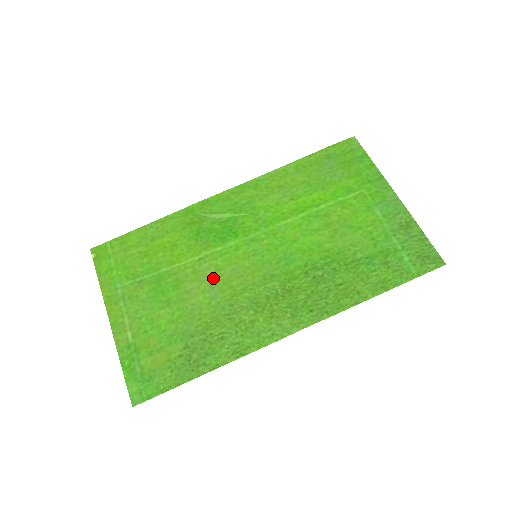
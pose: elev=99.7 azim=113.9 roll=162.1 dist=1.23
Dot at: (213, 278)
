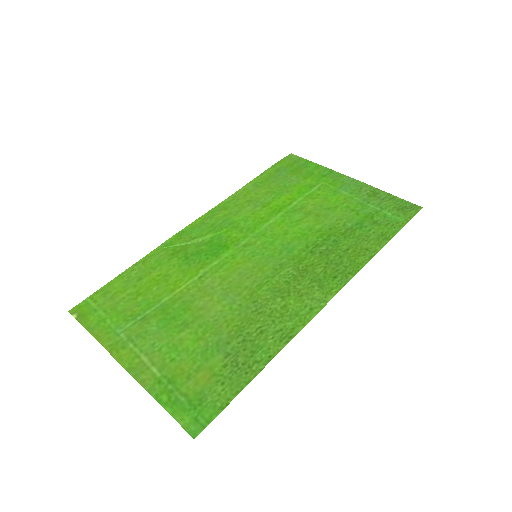
Dot at: (223, 287)
